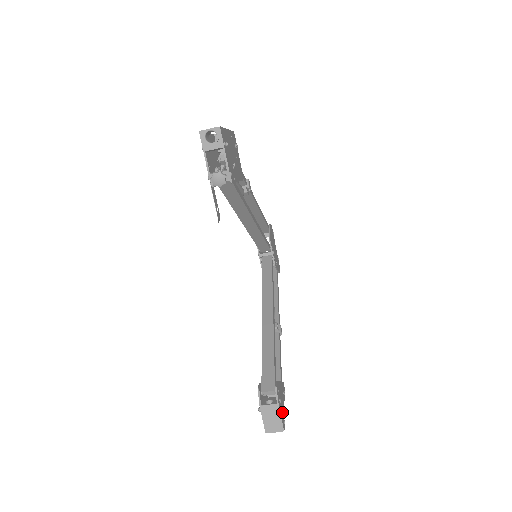
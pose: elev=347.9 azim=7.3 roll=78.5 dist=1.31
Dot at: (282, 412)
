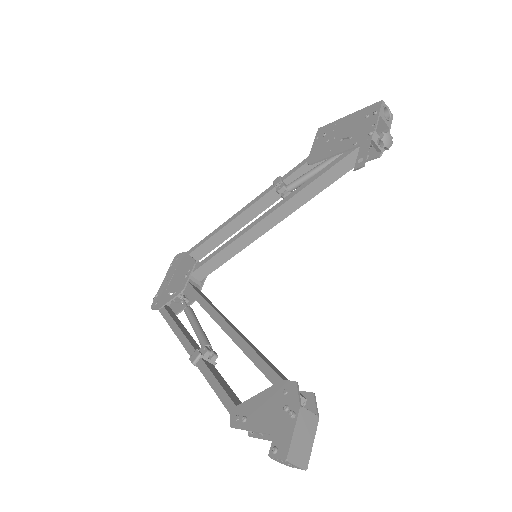
Dot at: occluded
